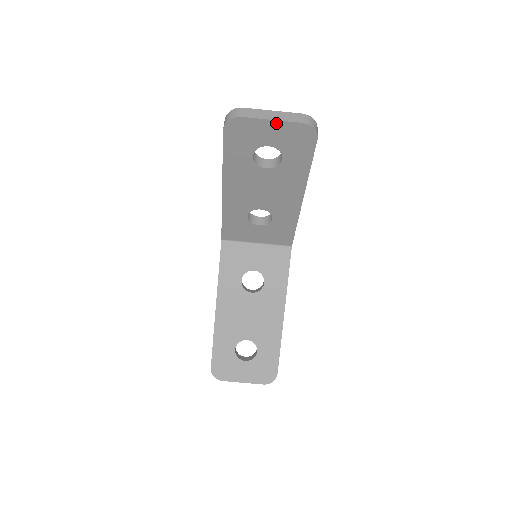
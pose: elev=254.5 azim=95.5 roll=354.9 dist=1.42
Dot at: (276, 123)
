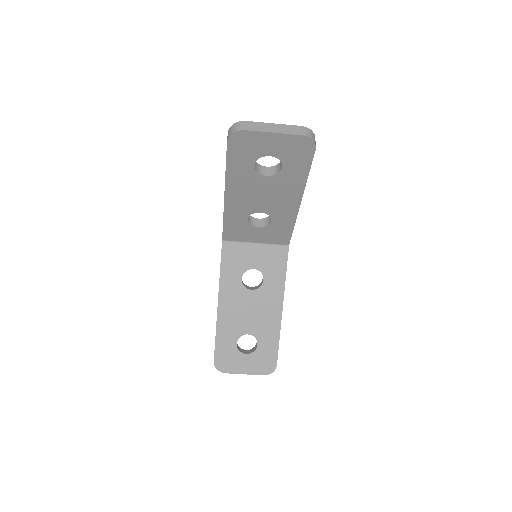
Dot at: (277, 135)
